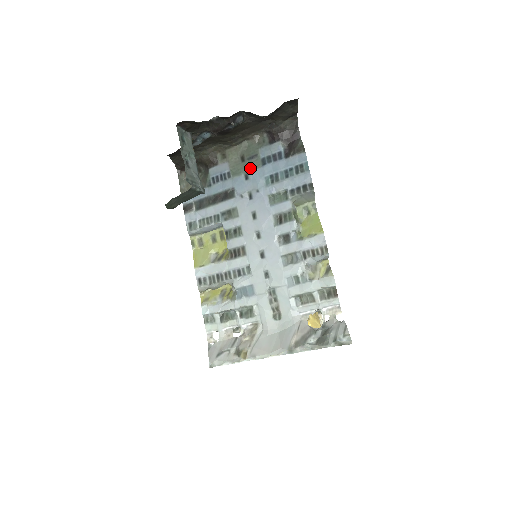
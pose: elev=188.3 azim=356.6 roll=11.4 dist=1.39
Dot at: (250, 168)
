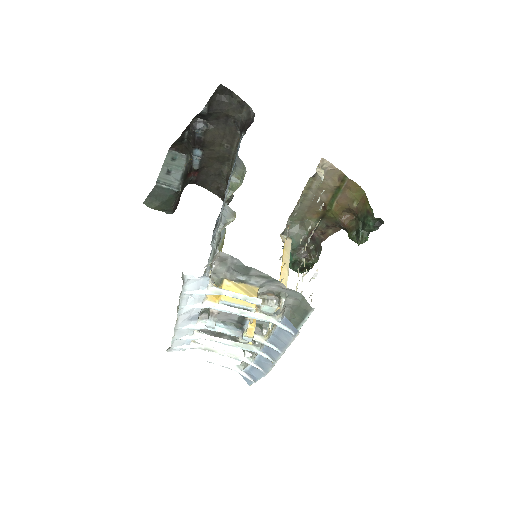
Dot at: occluded
